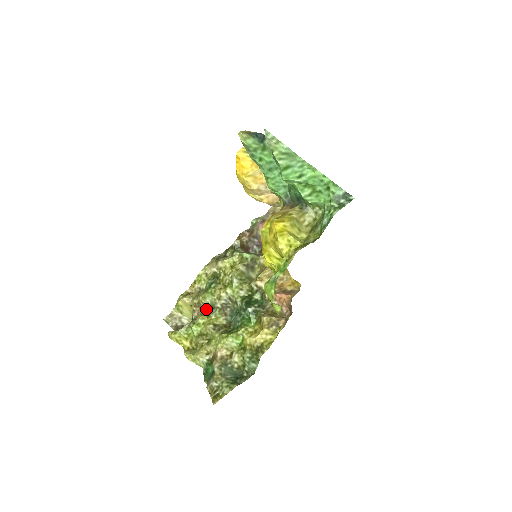
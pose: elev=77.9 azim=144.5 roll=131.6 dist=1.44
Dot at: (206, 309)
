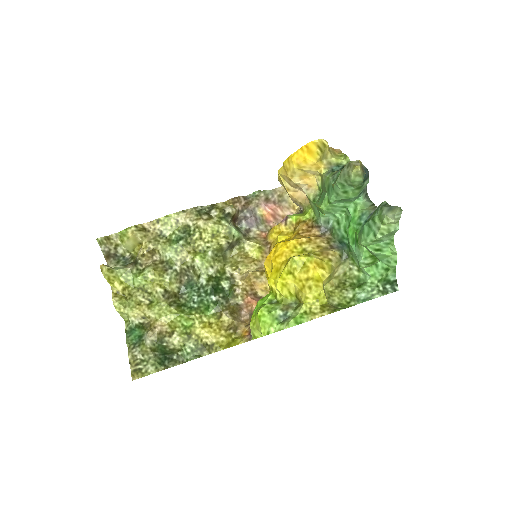
Dot at: (160, 262)
